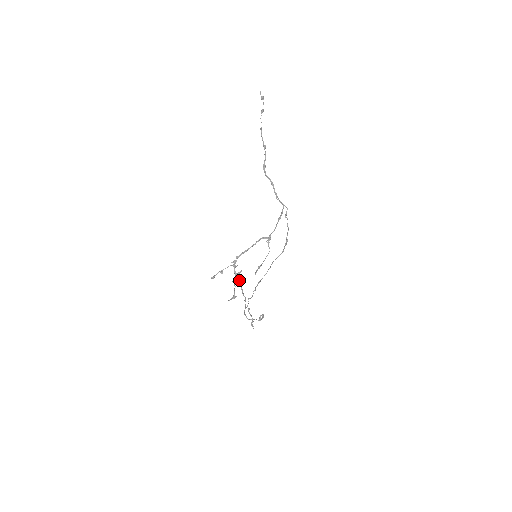
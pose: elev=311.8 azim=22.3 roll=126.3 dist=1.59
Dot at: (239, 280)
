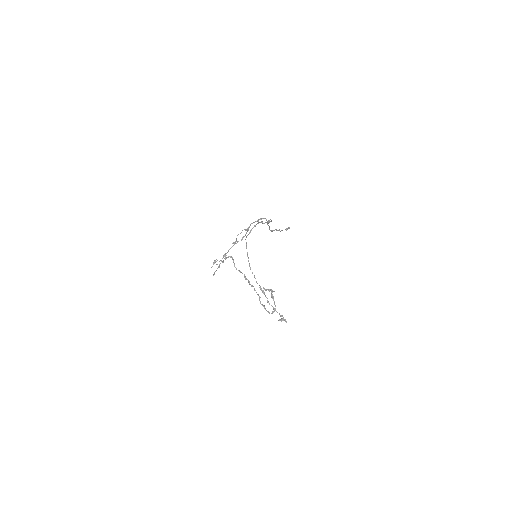
Dot at: (246, 278)
